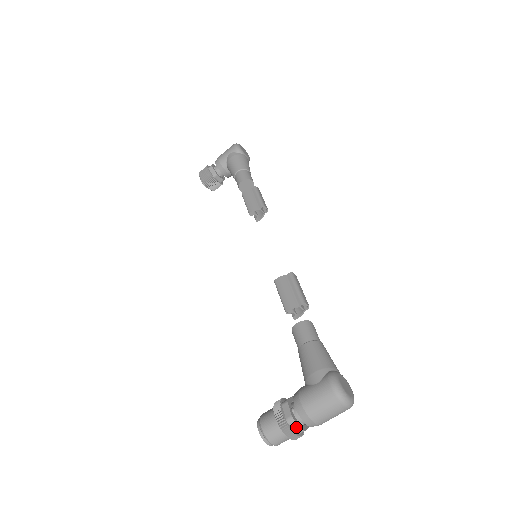
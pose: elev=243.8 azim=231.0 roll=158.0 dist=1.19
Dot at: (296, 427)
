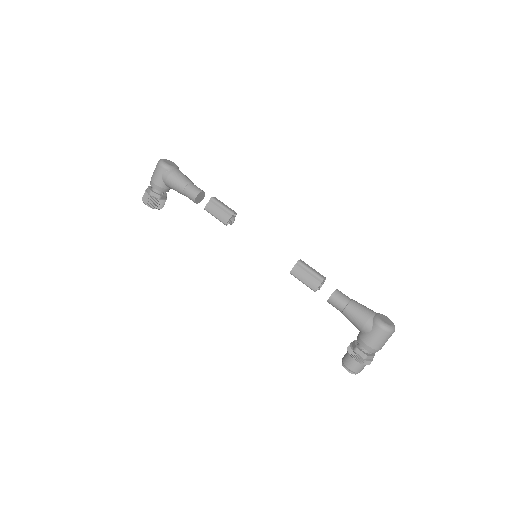
Dot at: (370, 358)
